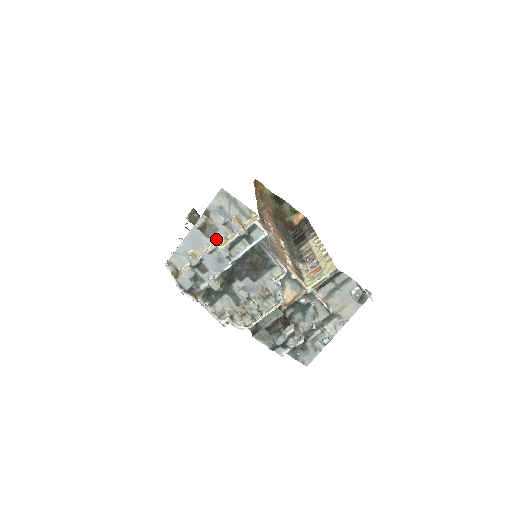
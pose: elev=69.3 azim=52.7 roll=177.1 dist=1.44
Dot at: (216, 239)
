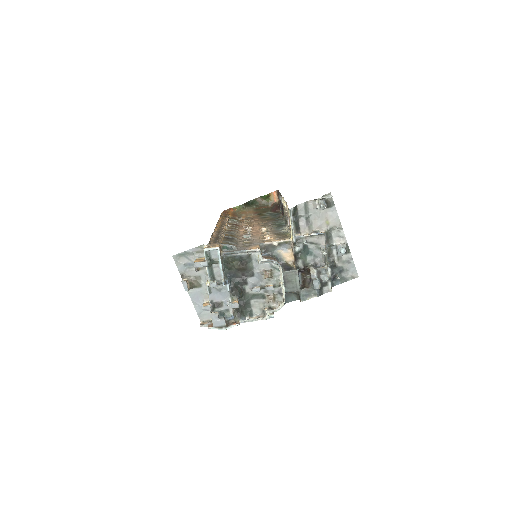
Dot at: (205, 282)
